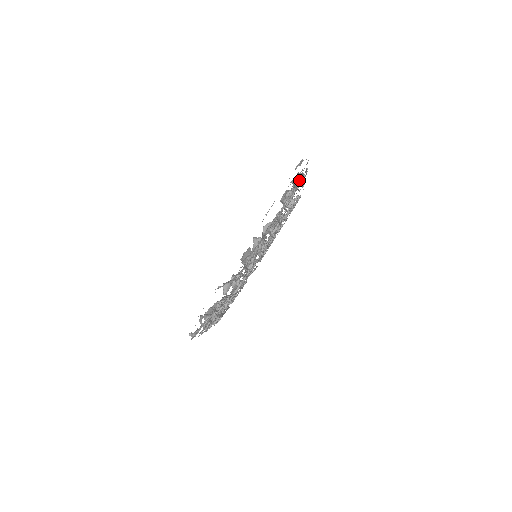
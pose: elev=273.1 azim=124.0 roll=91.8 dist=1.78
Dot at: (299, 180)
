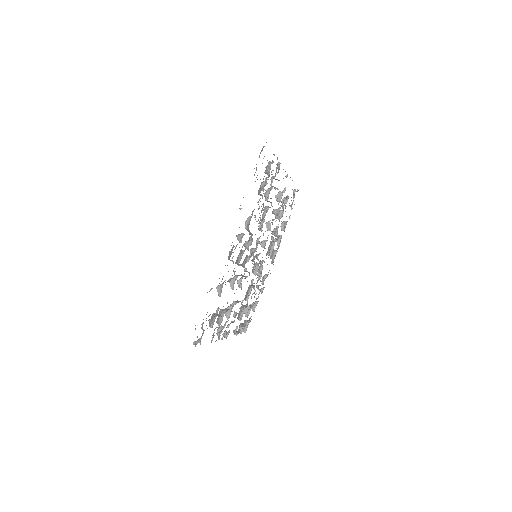
Dot at: (269, 168)
